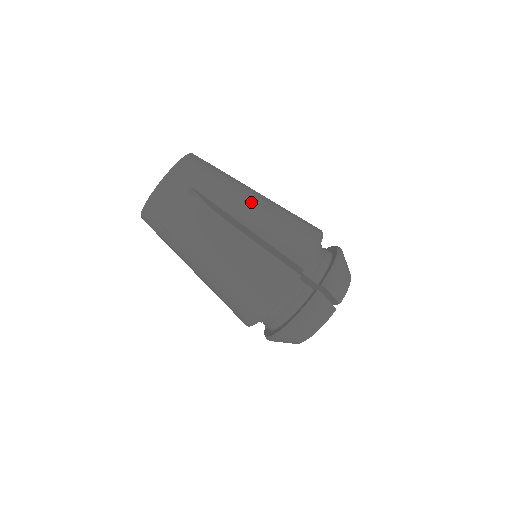
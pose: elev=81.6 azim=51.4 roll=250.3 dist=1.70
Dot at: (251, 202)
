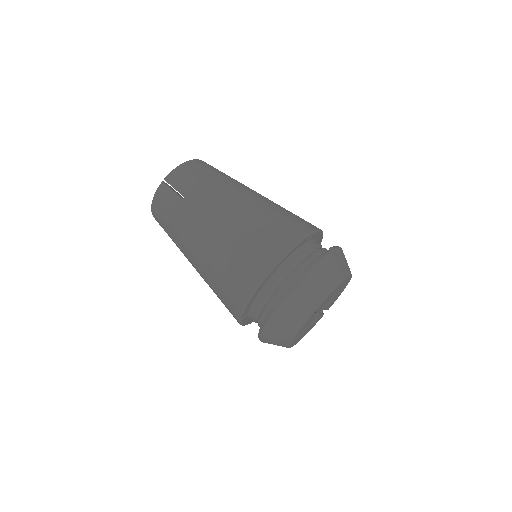
Dot at: occluded
